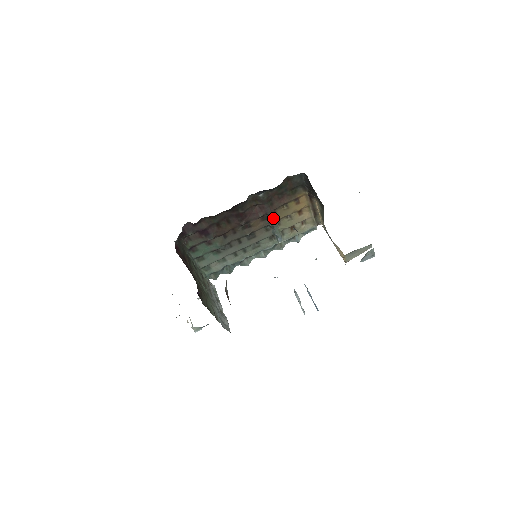
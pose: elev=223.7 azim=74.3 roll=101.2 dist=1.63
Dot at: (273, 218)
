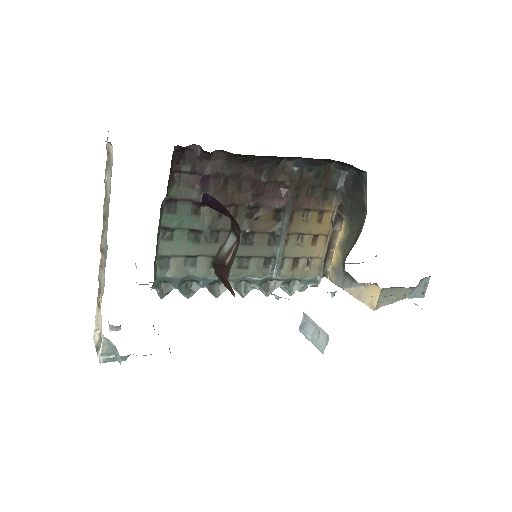
Dot at: (288, 222)
